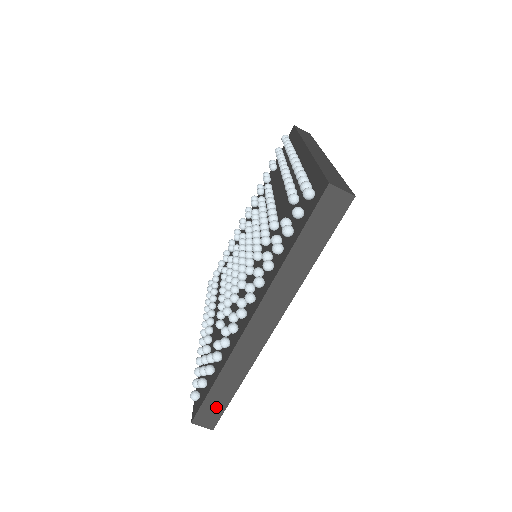
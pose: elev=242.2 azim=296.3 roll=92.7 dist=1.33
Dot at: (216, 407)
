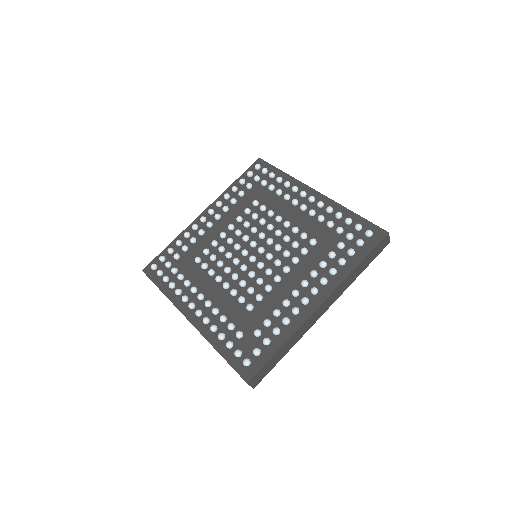
Dot at: occluded
